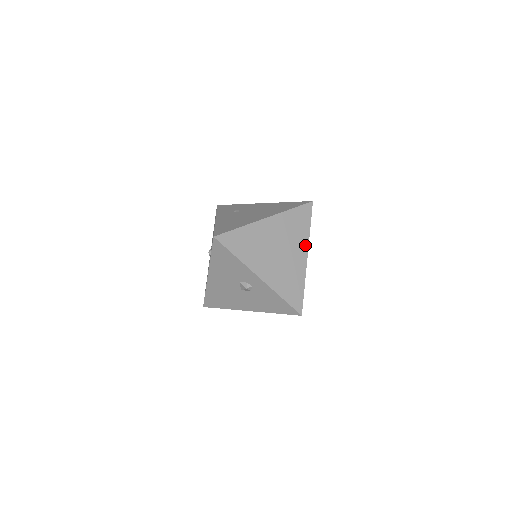
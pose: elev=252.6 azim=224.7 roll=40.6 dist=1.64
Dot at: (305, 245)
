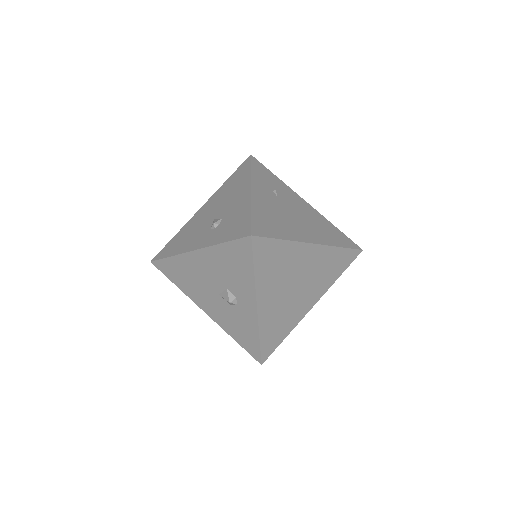
Dot at: (321, 293)
